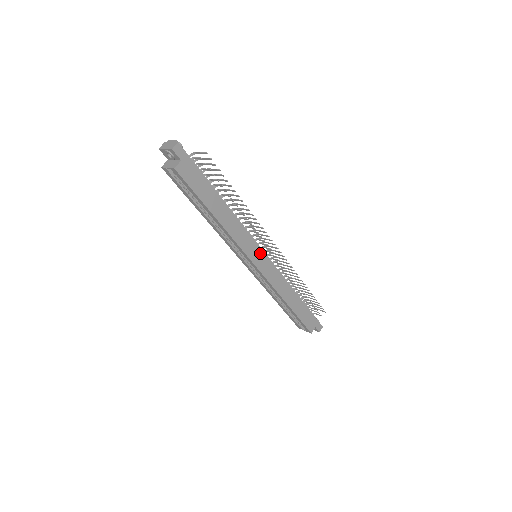
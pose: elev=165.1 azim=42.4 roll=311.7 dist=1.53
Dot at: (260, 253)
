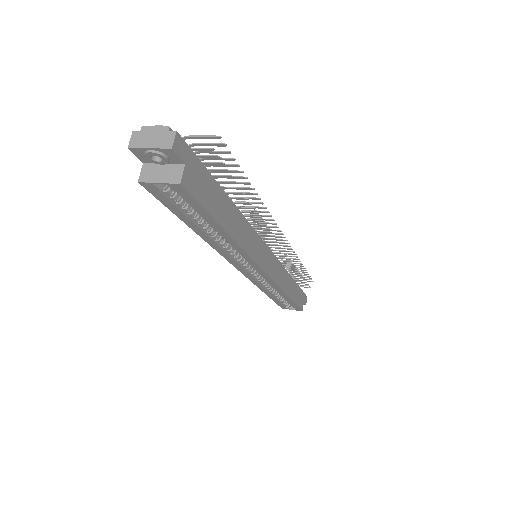
Dot at: (266, 252)
